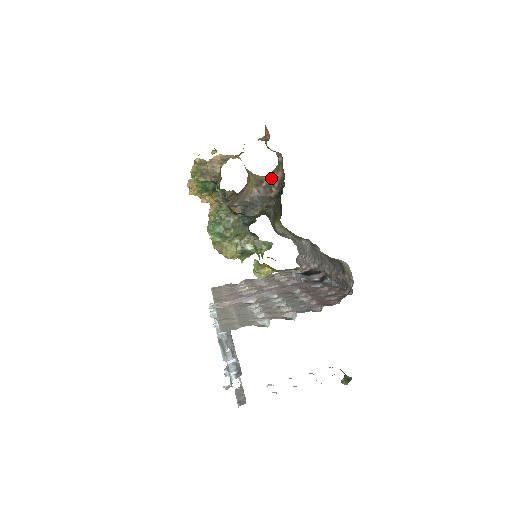
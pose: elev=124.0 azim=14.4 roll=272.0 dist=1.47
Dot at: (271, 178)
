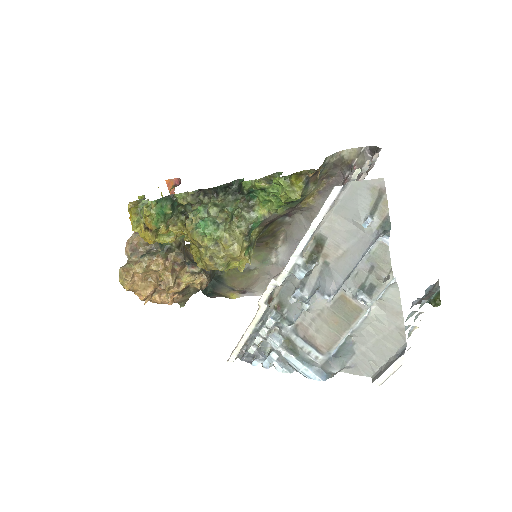
Dot at: occluded
